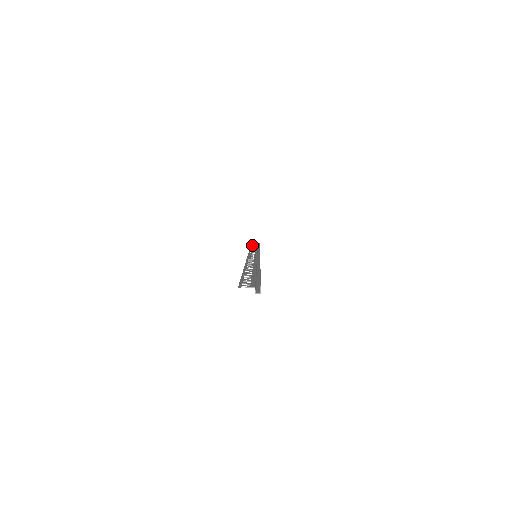
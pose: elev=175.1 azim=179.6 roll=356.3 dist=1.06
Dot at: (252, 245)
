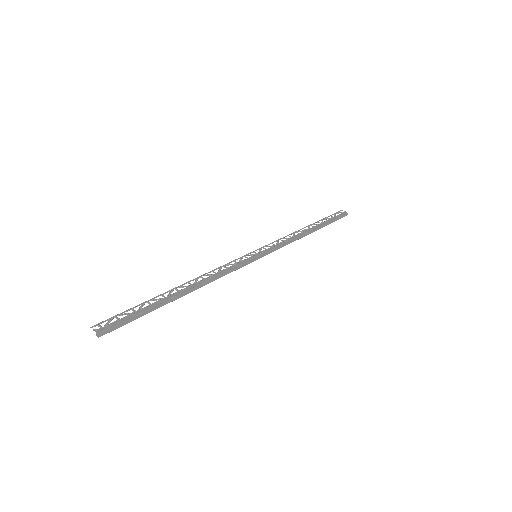
Dot at: (321, 220)
